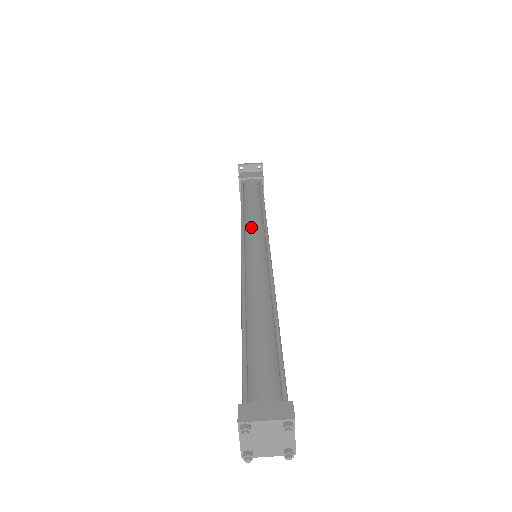
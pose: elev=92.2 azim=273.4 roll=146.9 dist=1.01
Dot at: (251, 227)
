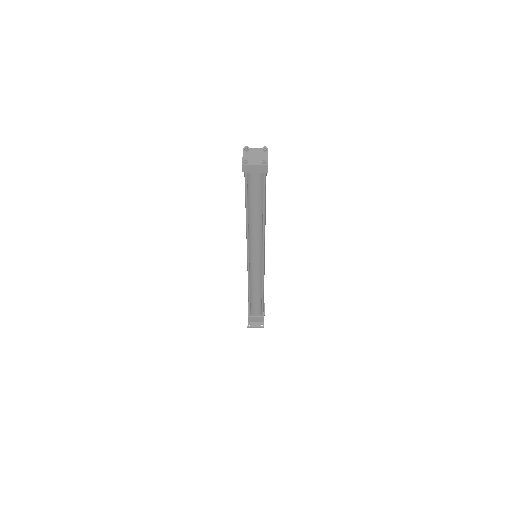
Dot at: occluded
